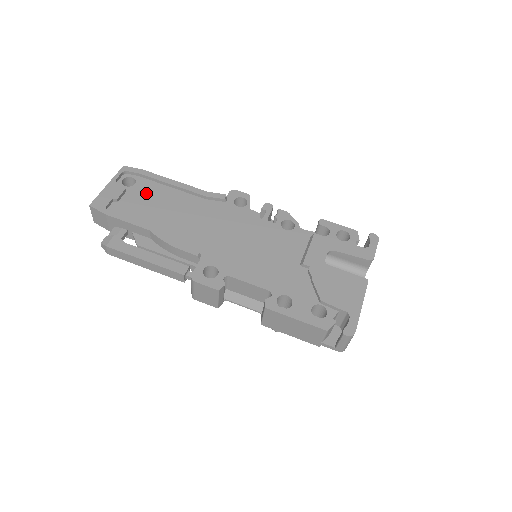
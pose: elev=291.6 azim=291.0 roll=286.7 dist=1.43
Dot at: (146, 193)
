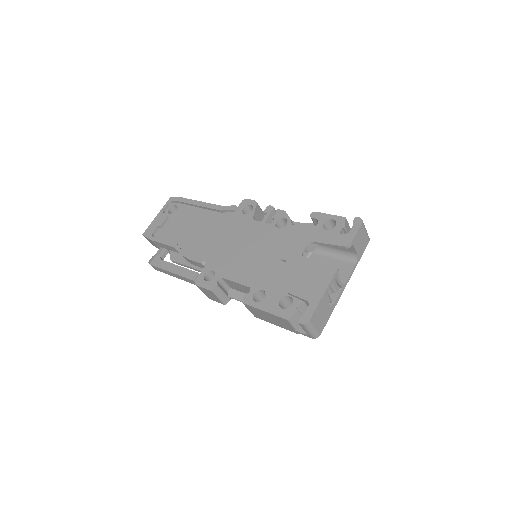
Dot at: (181, 217)
